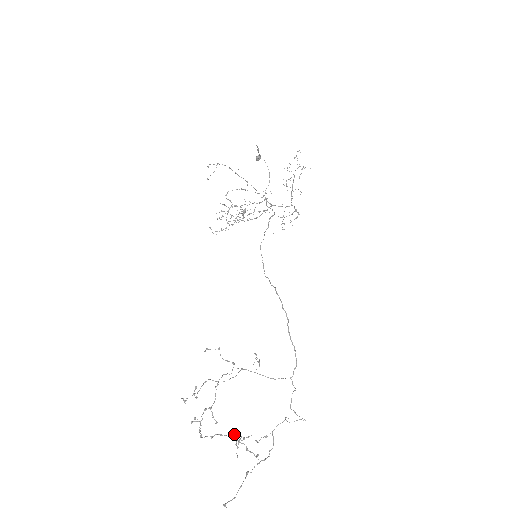
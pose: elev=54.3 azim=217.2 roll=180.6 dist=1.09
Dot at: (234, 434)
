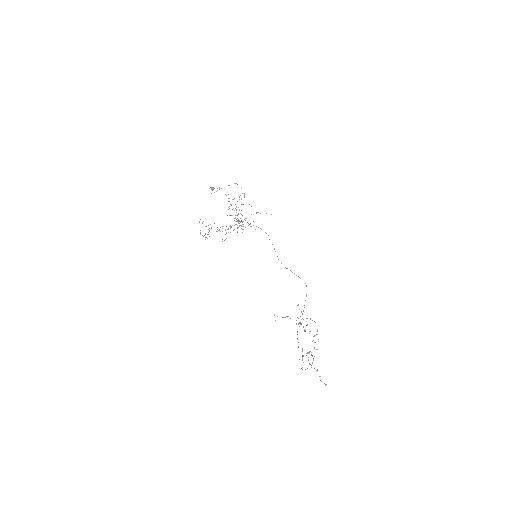
Dot at: (308, 352)
